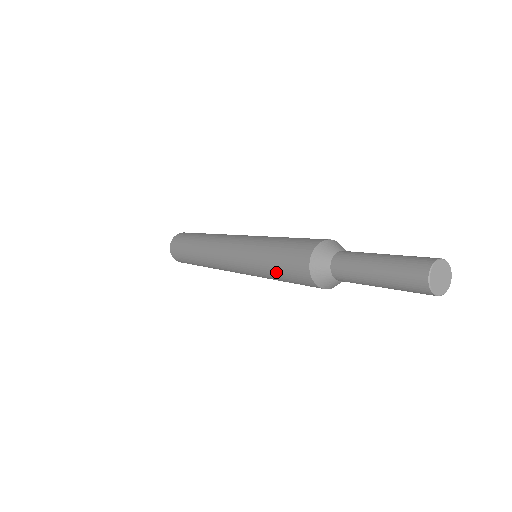
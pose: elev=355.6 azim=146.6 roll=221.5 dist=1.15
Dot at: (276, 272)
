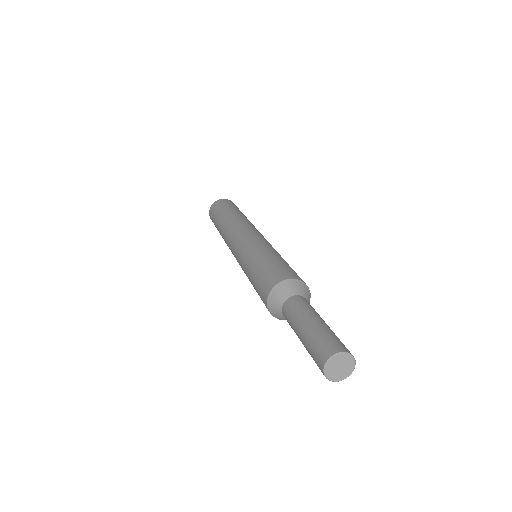
Dot at: occluded
